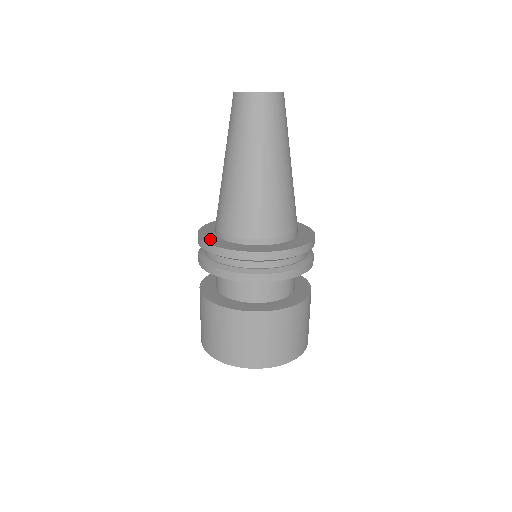
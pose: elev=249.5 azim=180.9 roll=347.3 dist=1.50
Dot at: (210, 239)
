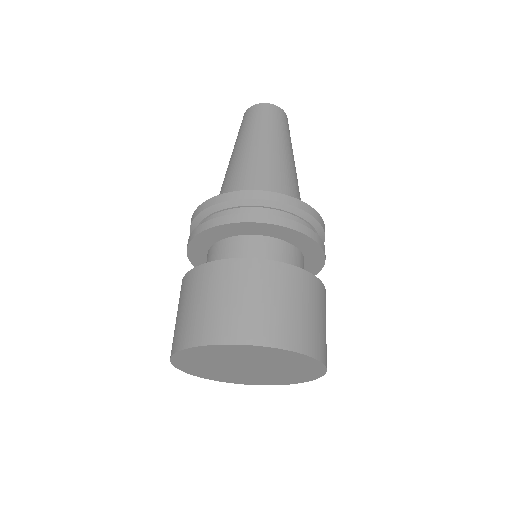
Dot at: occluded
